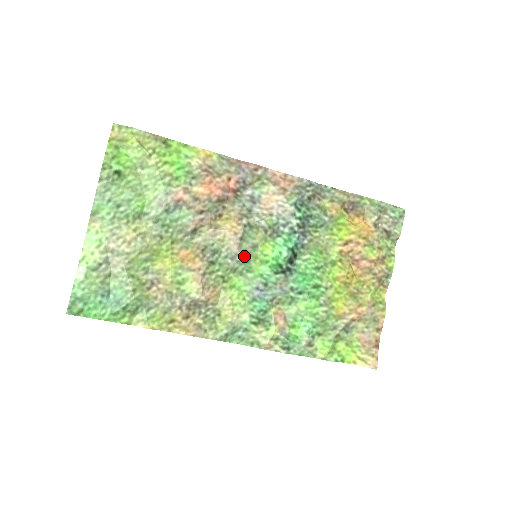
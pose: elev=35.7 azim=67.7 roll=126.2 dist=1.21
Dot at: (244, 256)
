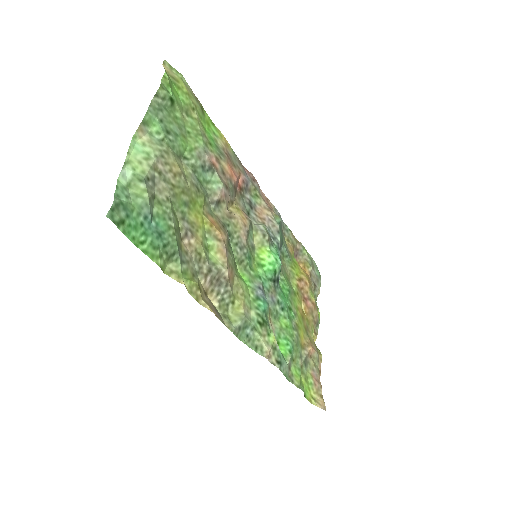
Dot at: (249, 251)
